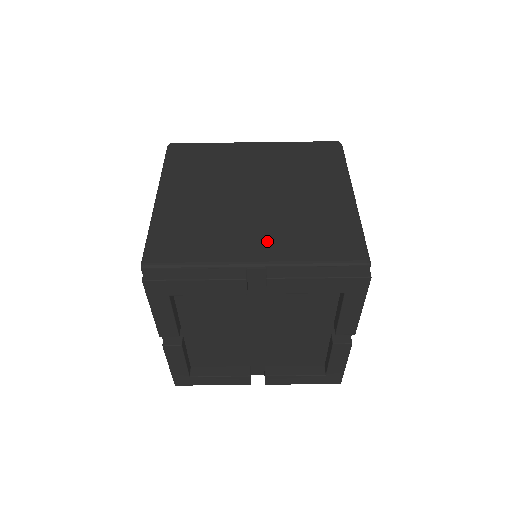
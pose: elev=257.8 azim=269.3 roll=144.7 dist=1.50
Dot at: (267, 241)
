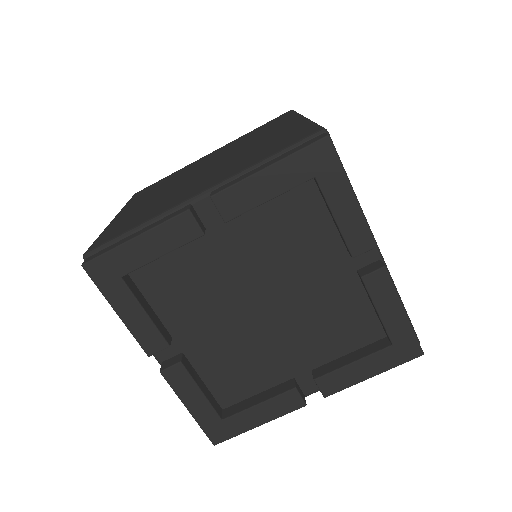
Dot at: (212, 179)
